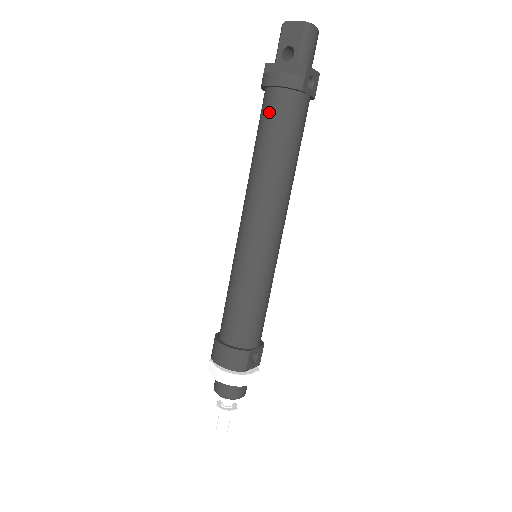
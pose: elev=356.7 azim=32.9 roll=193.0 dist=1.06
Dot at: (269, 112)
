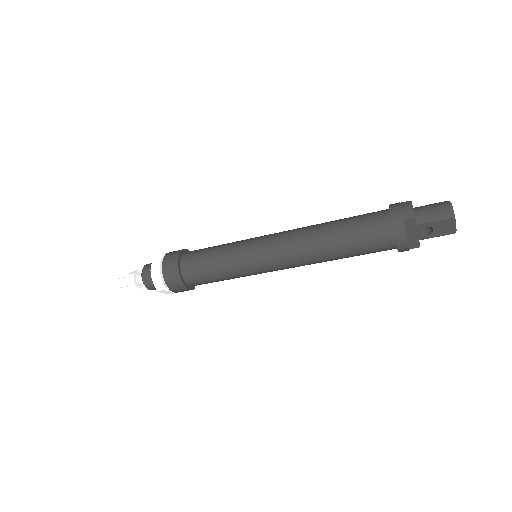
Dot at: (374, 245)
